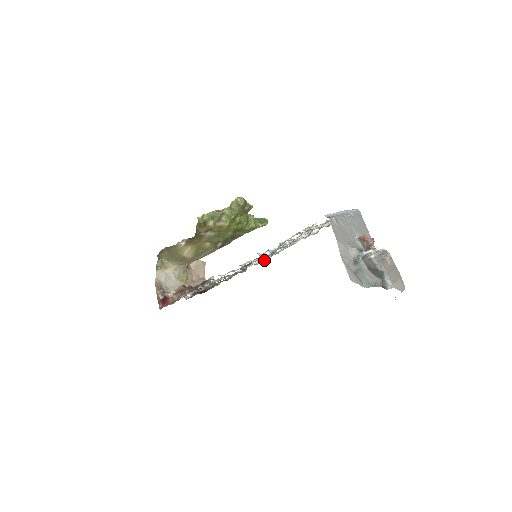
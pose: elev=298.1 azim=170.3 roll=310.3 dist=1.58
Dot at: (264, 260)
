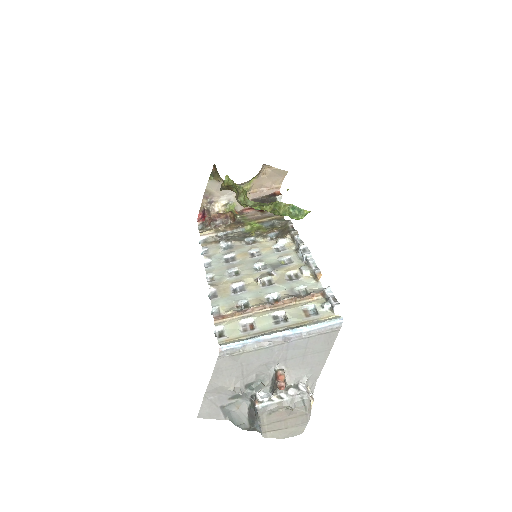
Dot at: (294, 243)
